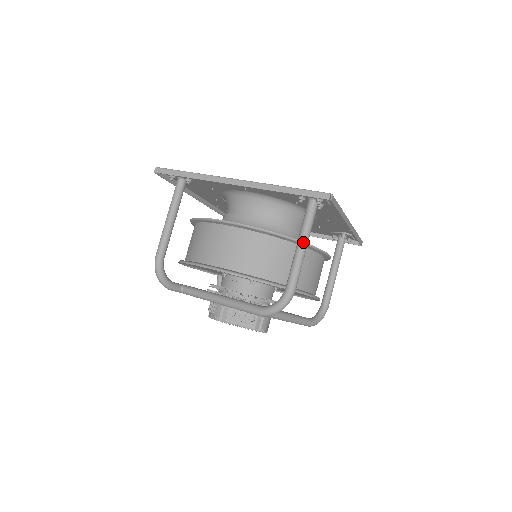
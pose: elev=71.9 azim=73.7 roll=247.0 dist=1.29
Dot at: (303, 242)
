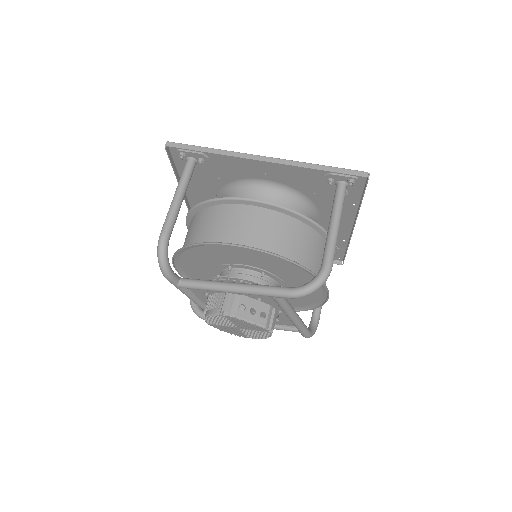
Dot at: (337, 220)
